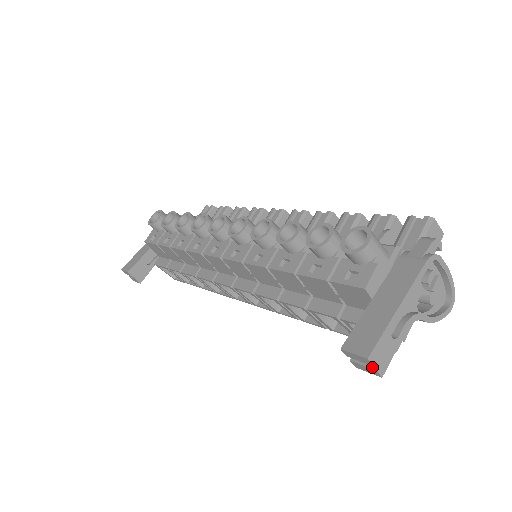
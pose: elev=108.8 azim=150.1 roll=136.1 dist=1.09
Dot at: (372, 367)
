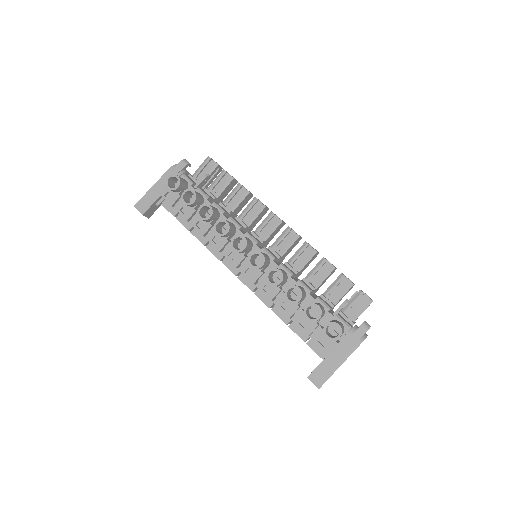
Dot at: occluded
